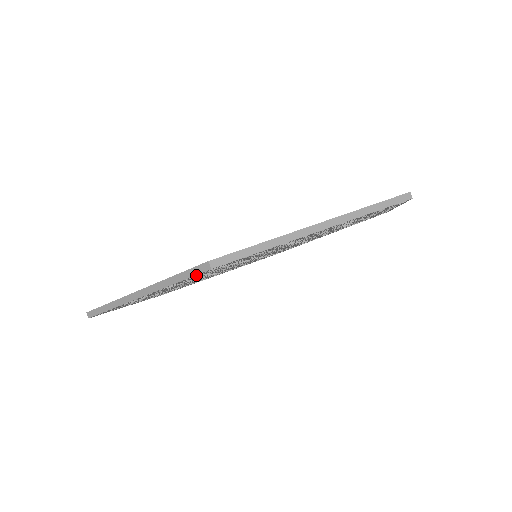
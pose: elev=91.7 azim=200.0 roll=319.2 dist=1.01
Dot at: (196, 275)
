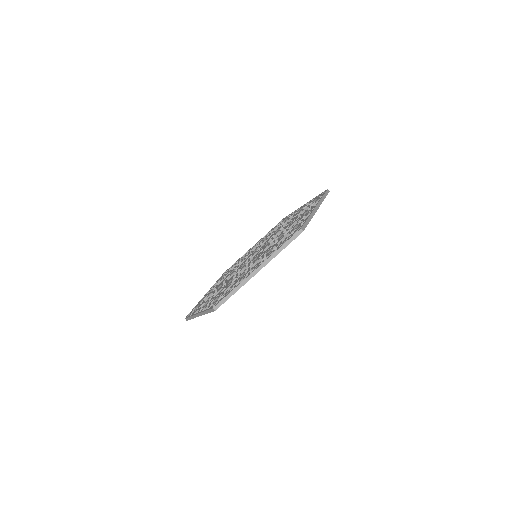
Dot at: occluded
